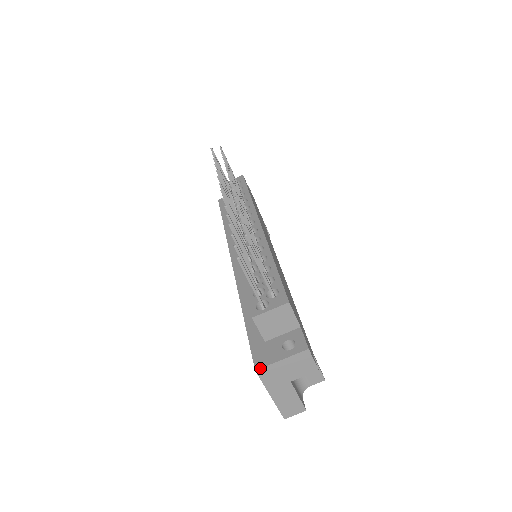
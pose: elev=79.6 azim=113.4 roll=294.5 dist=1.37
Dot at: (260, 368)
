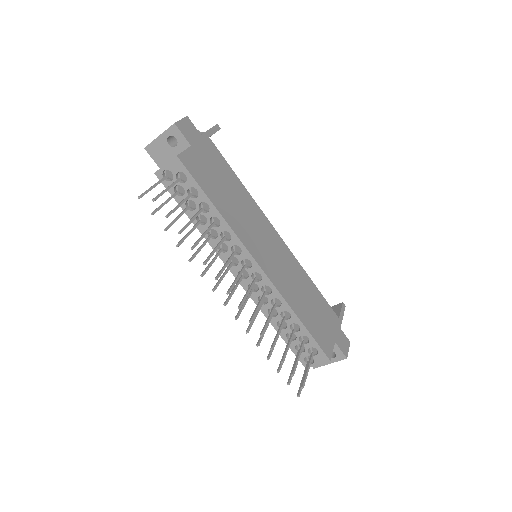
Dot at: occluded
